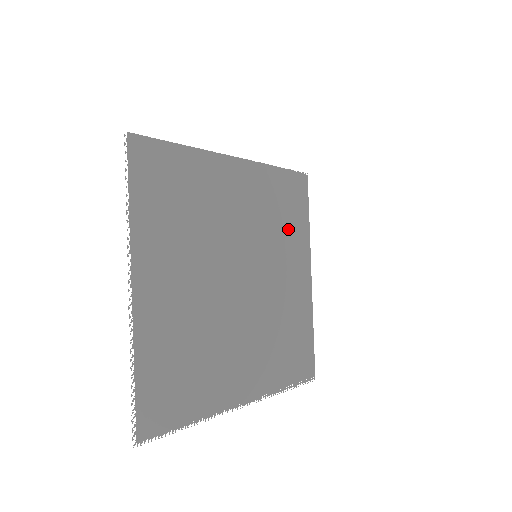
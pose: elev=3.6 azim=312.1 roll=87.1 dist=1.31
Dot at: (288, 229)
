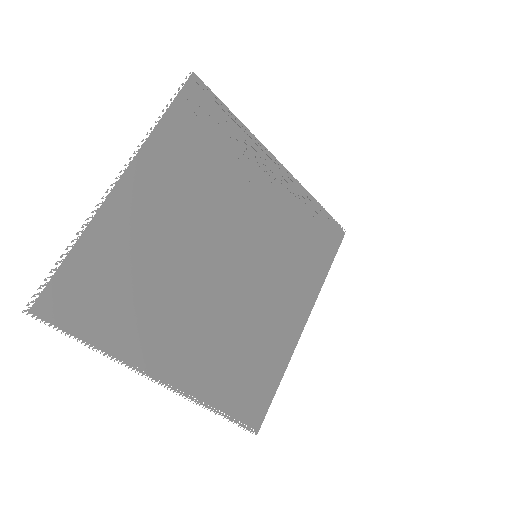
Dot at: (302, 260)
